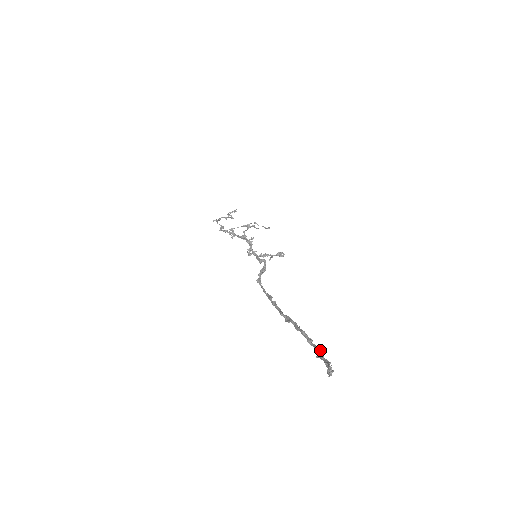
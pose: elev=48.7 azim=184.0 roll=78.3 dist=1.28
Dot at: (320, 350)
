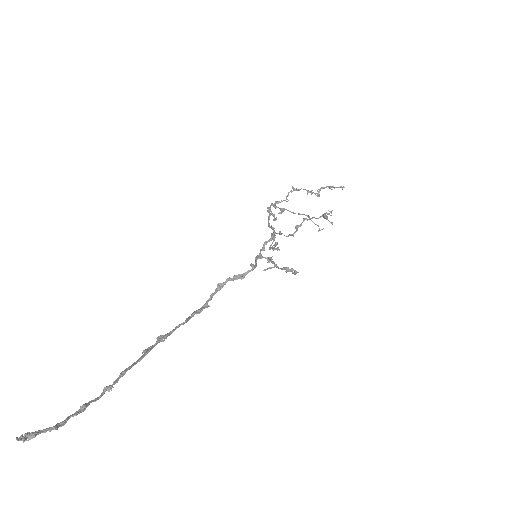
Dot at: (83, 407)
